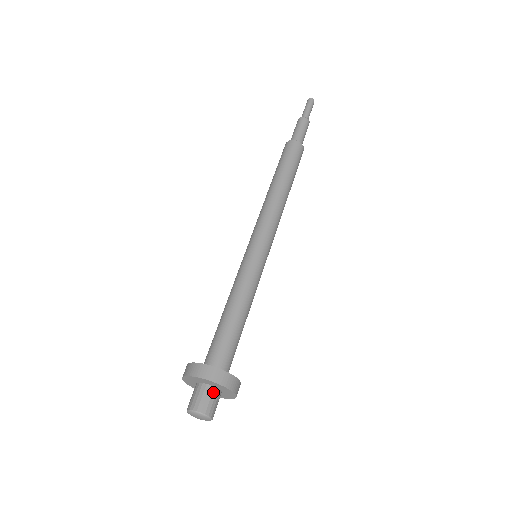
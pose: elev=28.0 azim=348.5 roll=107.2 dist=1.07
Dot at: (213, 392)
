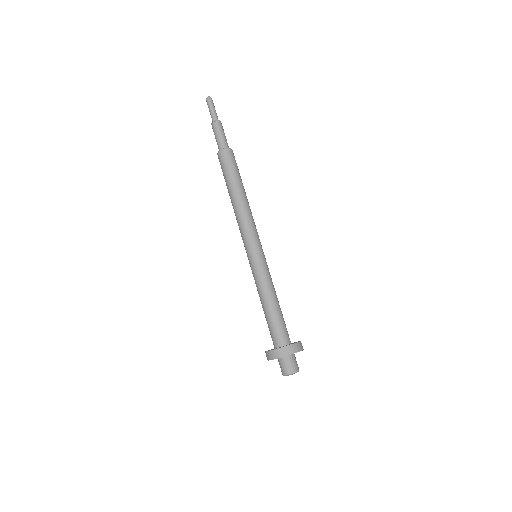
Dot at: (284, 360)
